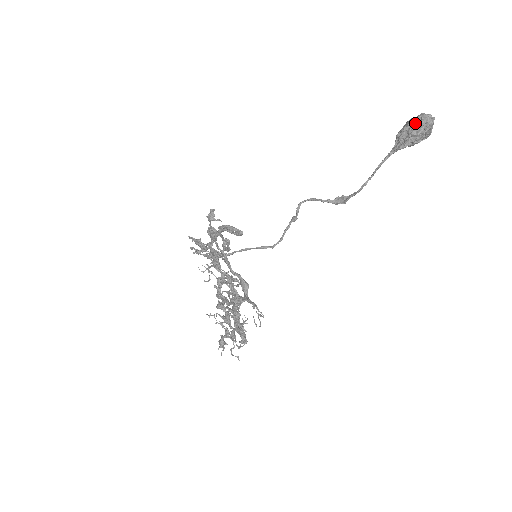
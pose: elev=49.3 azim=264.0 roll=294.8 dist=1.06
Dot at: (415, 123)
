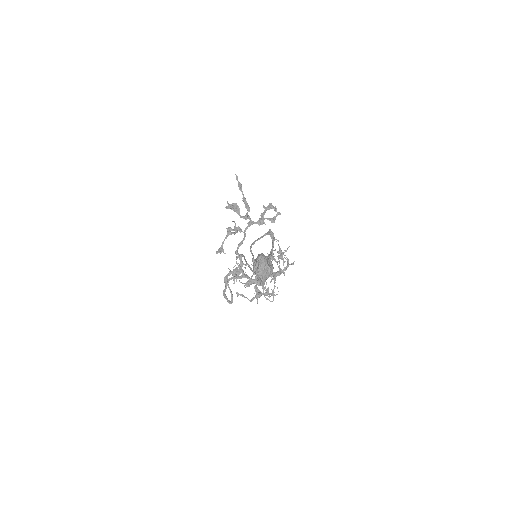
Dot at: occluded
